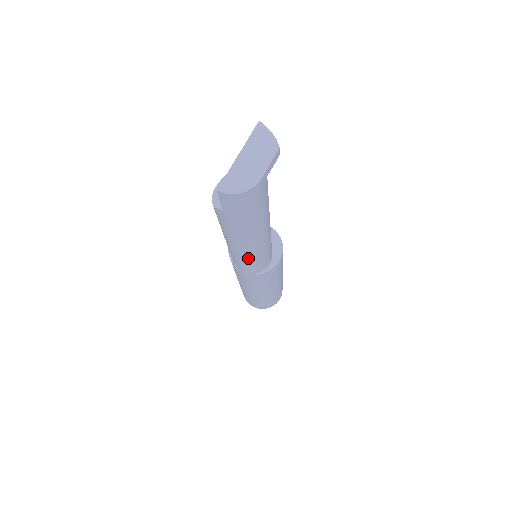
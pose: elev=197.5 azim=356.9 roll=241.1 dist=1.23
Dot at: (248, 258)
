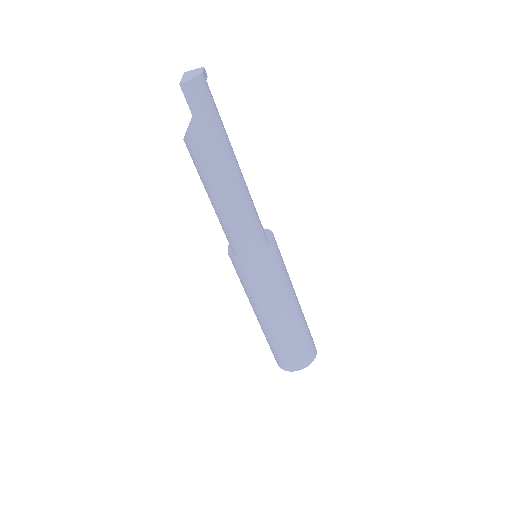
Dot at: (242, 209)
